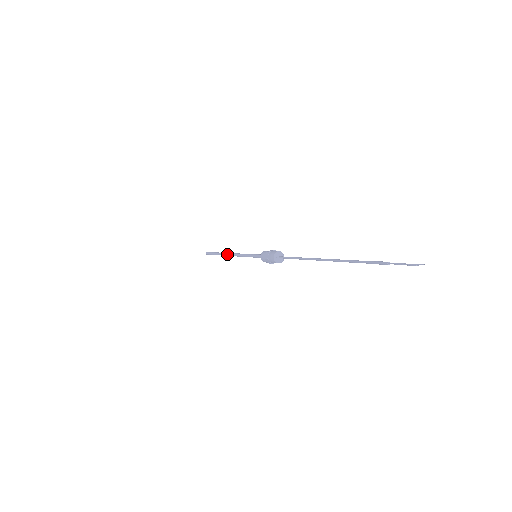
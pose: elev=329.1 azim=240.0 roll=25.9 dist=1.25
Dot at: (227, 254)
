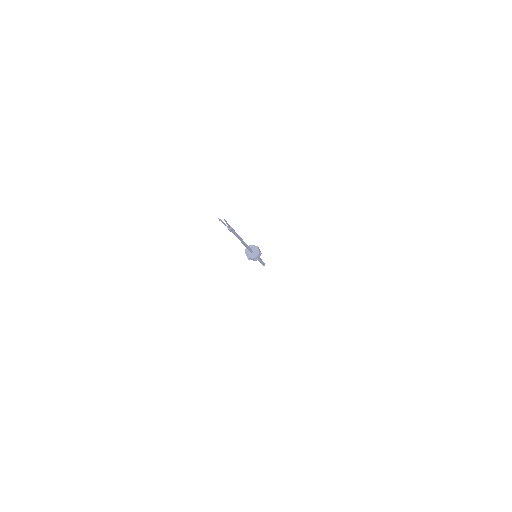
Dot at: occluded
